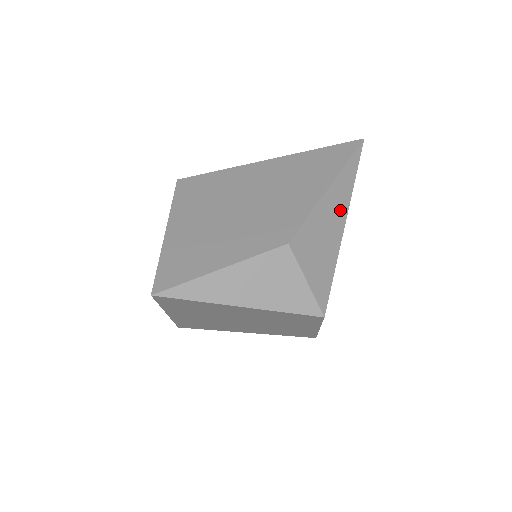
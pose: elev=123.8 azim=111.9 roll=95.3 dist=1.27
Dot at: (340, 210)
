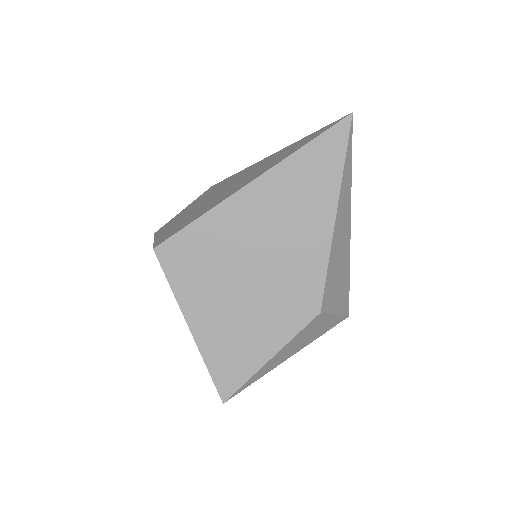
Dot at: (345, 225)
